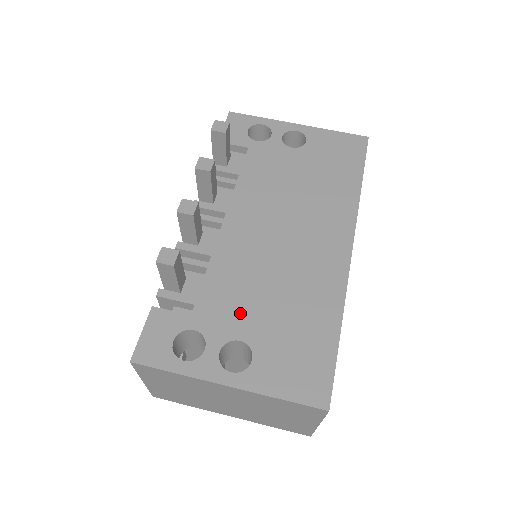
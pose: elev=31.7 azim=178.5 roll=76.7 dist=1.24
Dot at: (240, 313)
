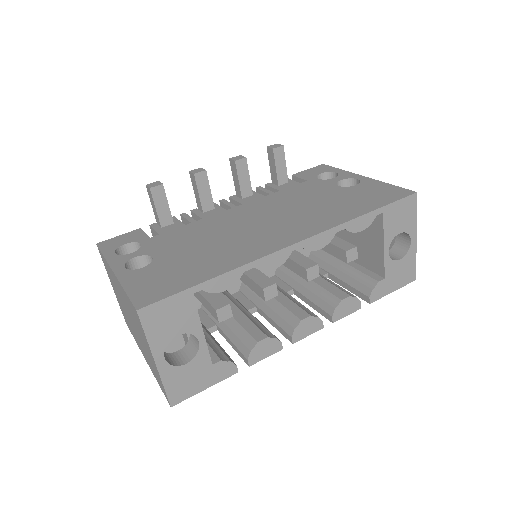
Dot at: (173, 246)
